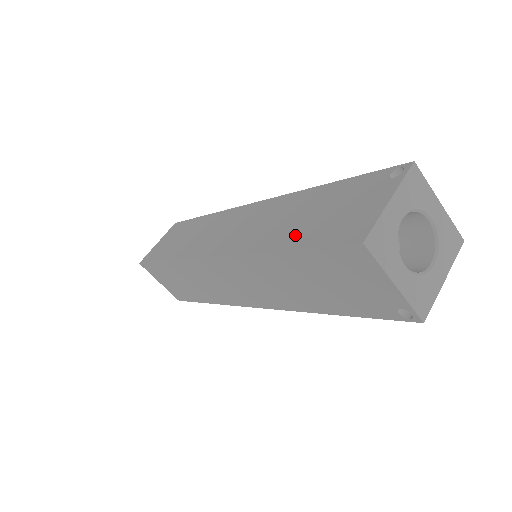
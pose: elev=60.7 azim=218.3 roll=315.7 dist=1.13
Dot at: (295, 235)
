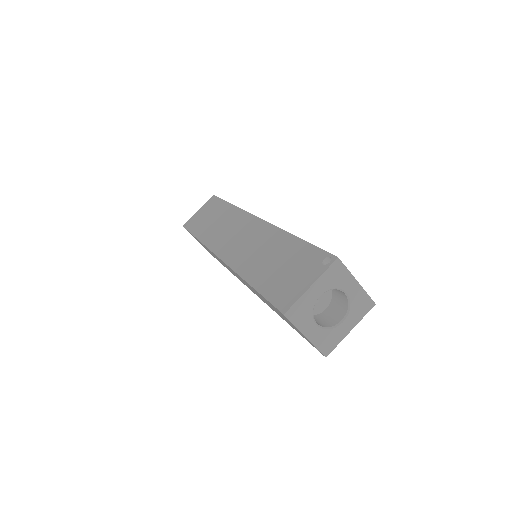
Dot at: (262, 277)
